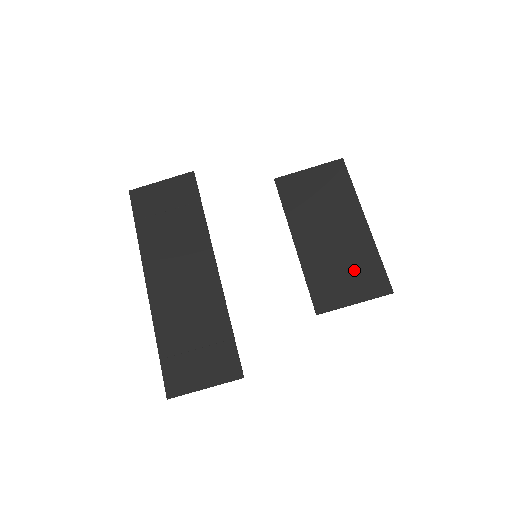
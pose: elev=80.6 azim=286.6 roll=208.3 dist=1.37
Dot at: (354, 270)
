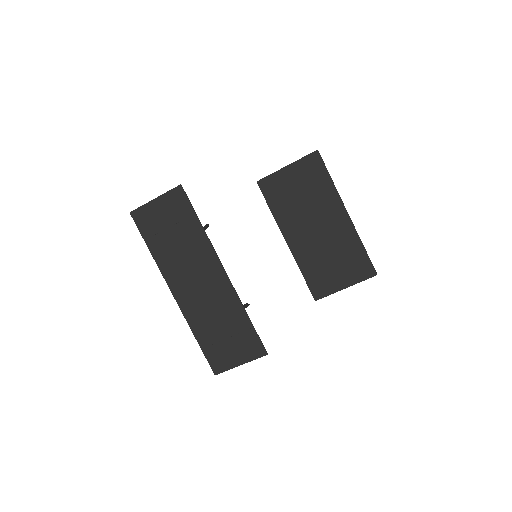
Dot at: (342, 260)
